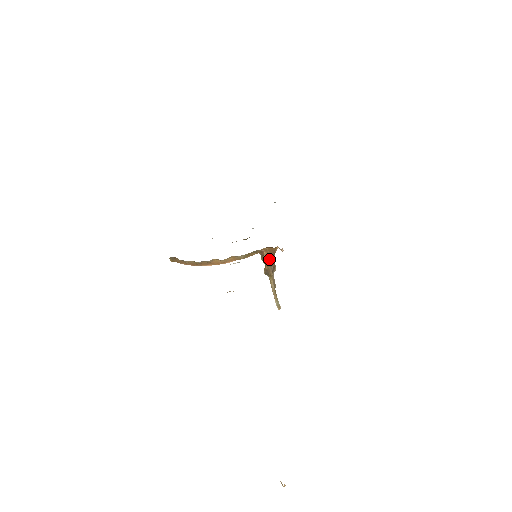
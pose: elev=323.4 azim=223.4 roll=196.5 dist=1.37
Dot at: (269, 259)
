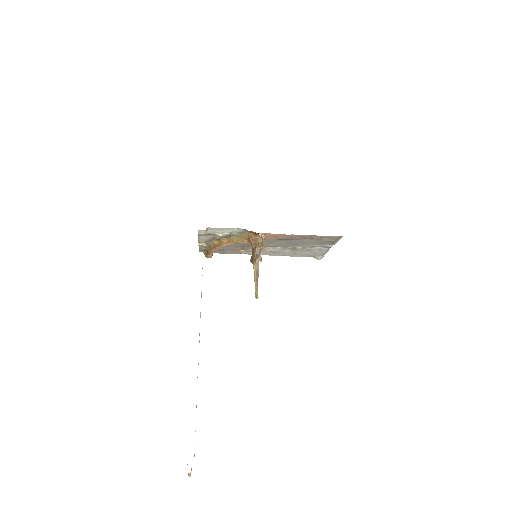
Dot at: (254, 247)
